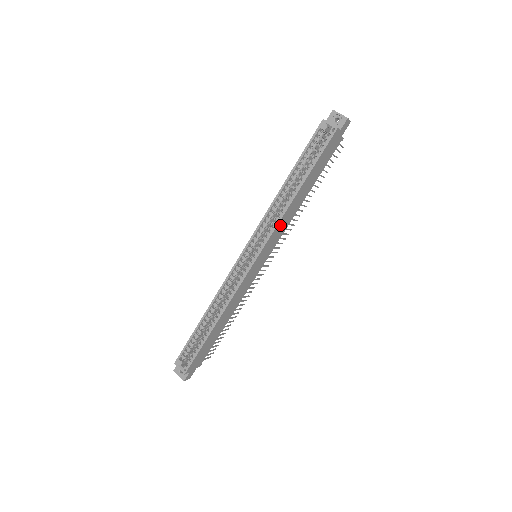
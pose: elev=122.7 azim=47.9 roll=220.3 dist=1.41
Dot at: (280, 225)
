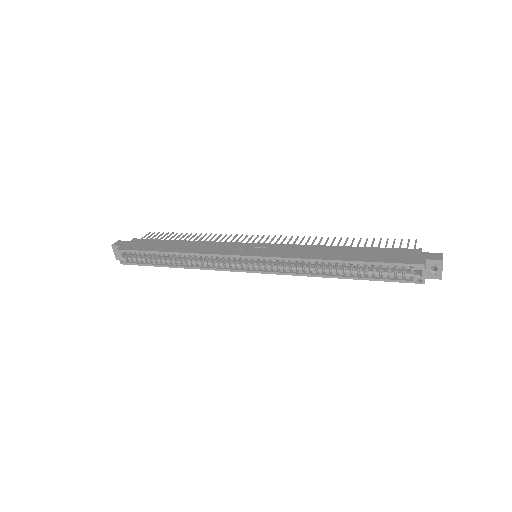
Dot at: (298, 271)
